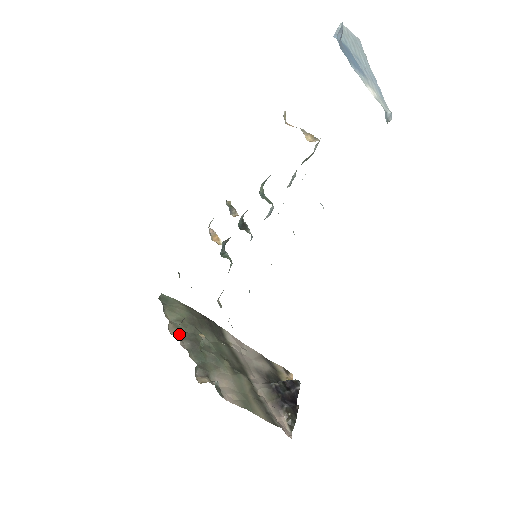
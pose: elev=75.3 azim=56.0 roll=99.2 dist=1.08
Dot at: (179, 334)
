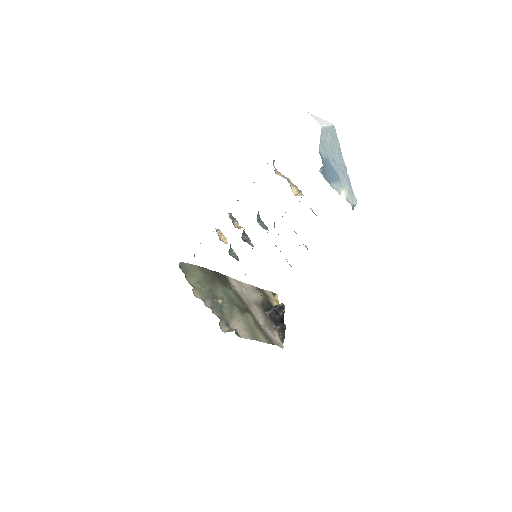
Dot at: (201, 295)
